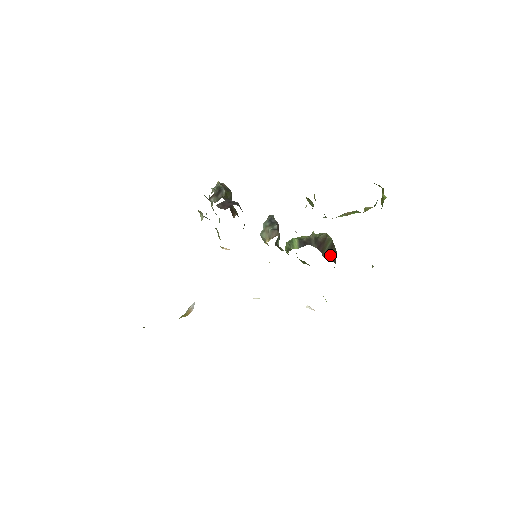
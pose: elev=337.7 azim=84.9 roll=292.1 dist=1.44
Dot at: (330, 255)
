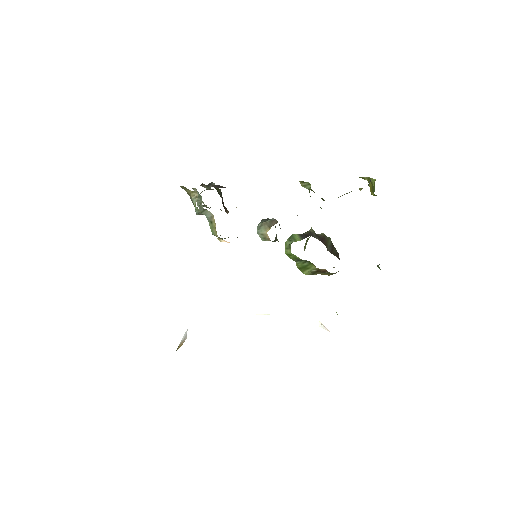
Dot at: (334, 253)
